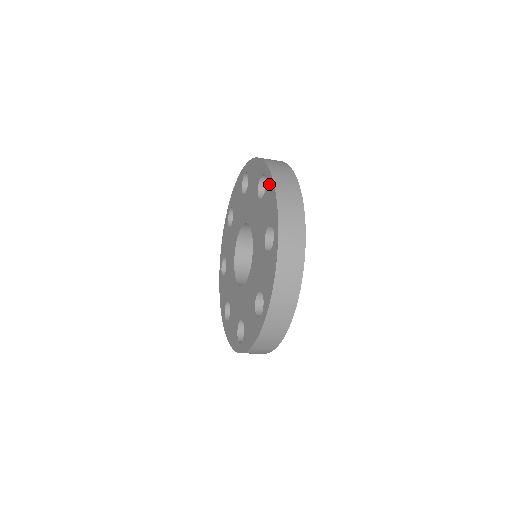
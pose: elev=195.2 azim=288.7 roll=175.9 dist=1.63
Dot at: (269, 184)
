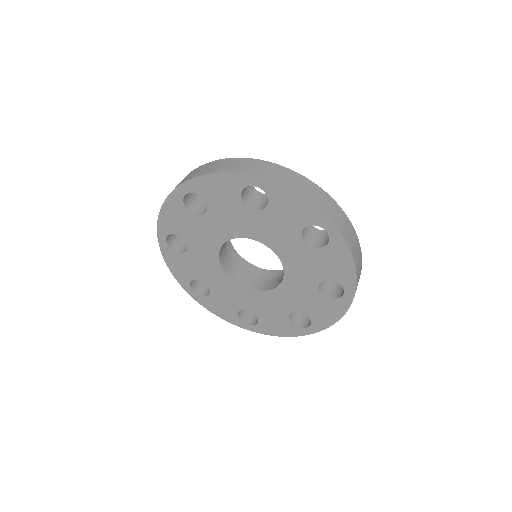
Dot at: (339, 248)
